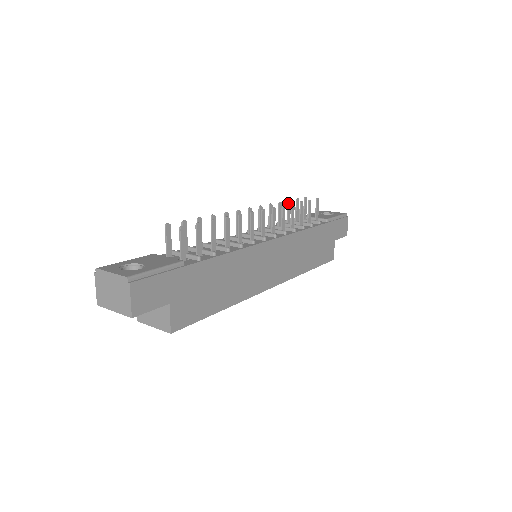
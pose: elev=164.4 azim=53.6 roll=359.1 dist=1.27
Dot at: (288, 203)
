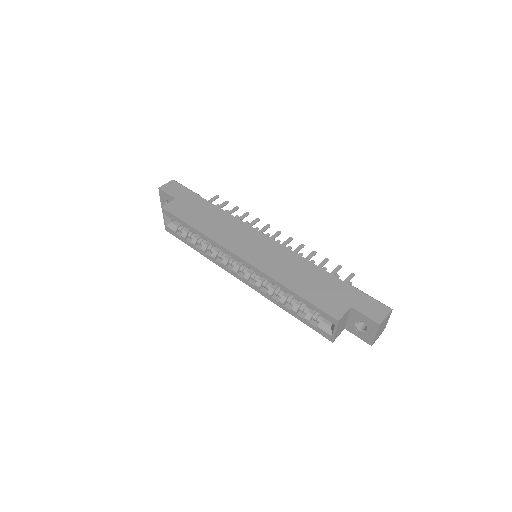
Dot at: occluded
